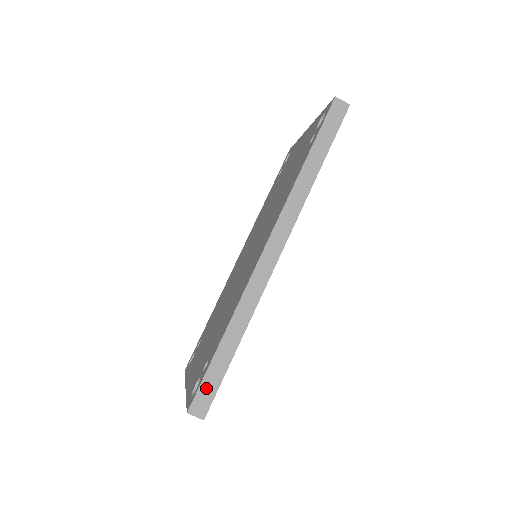
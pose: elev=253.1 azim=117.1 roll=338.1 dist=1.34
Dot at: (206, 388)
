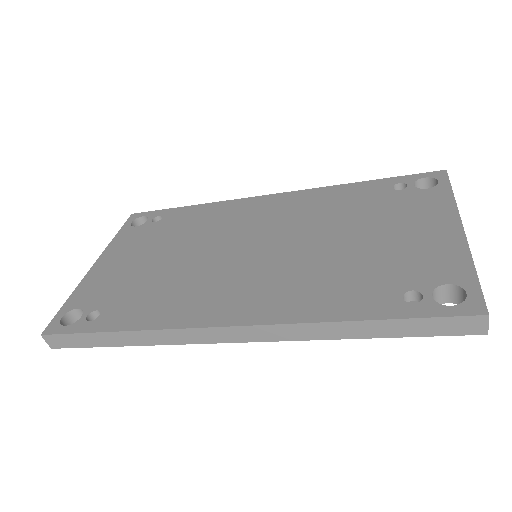
Dot at: (71, 339)
